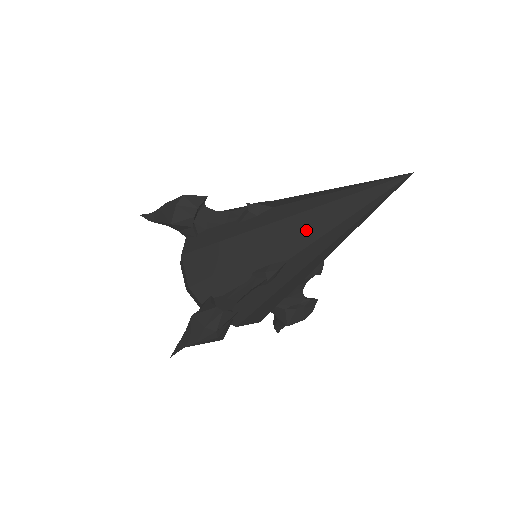
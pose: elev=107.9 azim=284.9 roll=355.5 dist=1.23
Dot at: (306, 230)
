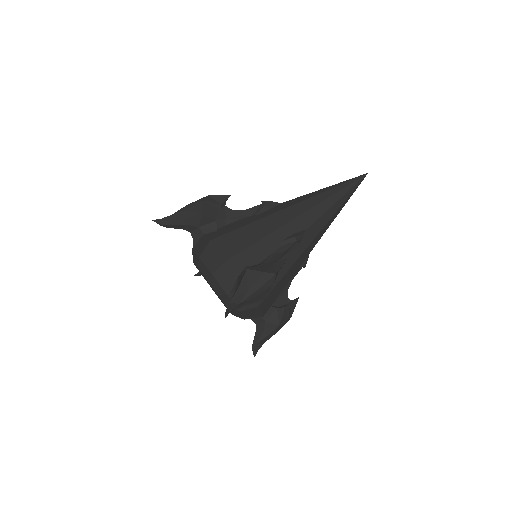
Dot at: occluded
